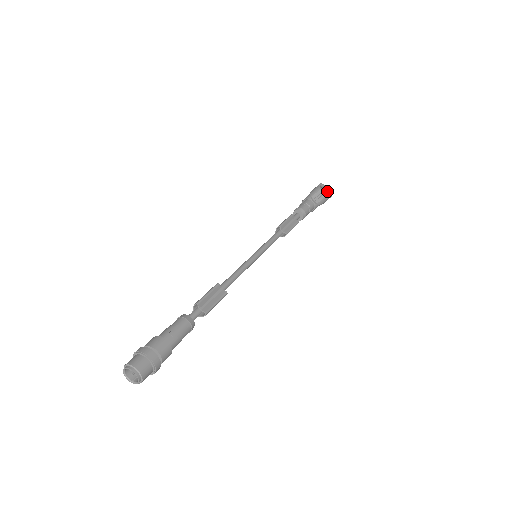
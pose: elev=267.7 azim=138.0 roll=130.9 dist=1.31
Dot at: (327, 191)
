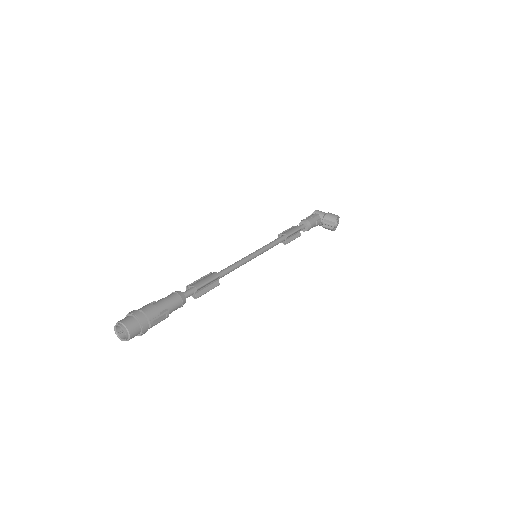
Dot at: (337, 225)
